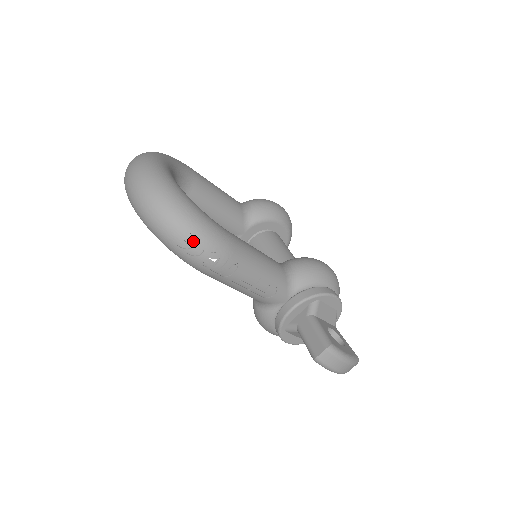
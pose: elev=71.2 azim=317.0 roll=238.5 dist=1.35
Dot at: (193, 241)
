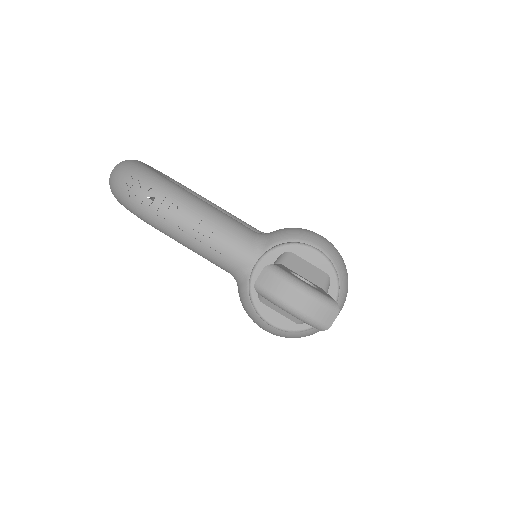
Dot at: (134, 184)
